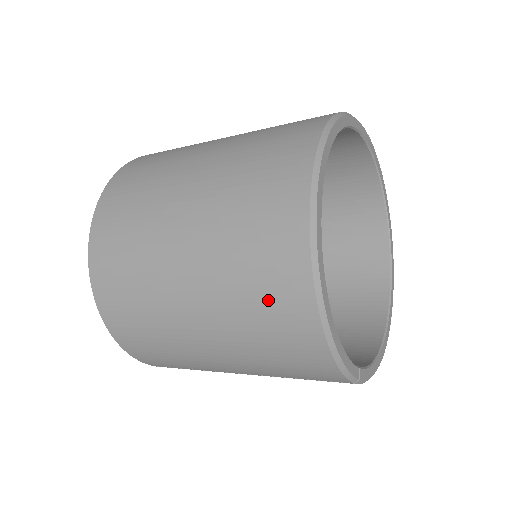
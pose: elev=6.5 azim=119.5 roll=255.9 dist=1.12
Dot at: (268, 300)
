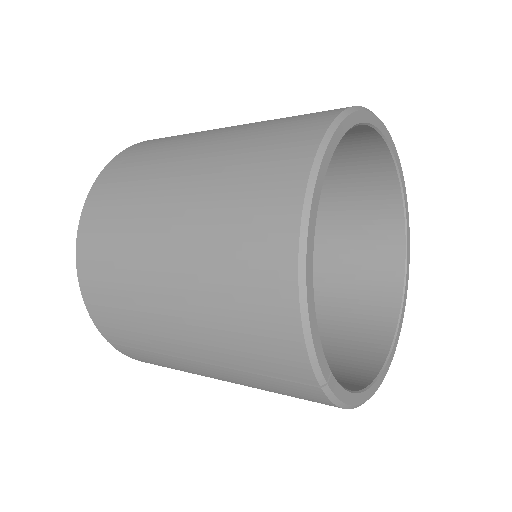
Dot at: (248, 235)
